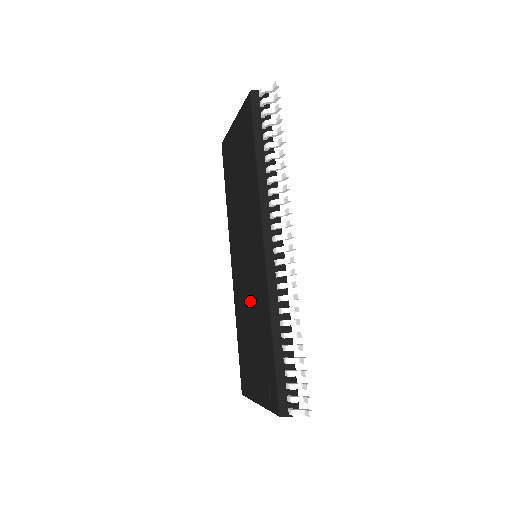
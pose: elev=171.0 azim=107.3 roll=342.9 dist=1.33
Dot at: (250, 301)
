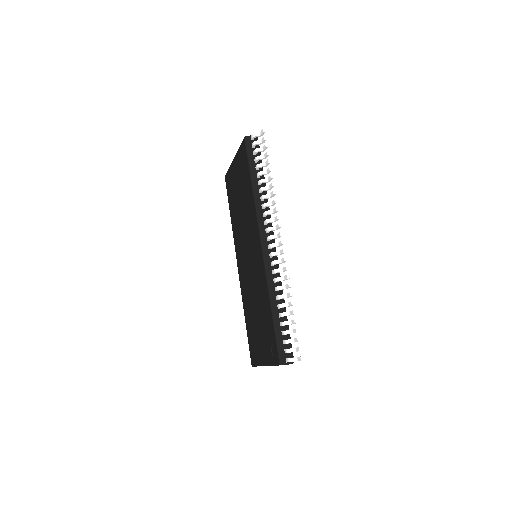
Dot at: (254, 289)
